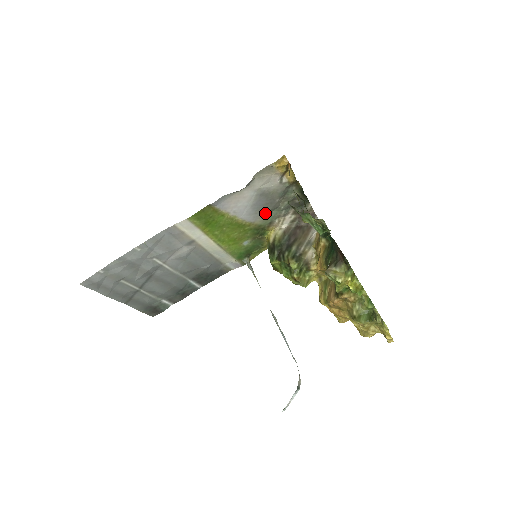
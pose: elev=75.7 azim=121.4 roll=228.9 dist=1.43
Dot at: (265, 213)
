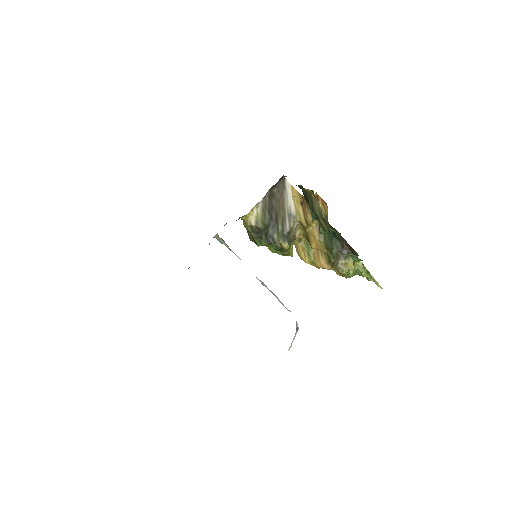
Dot at: occluded
